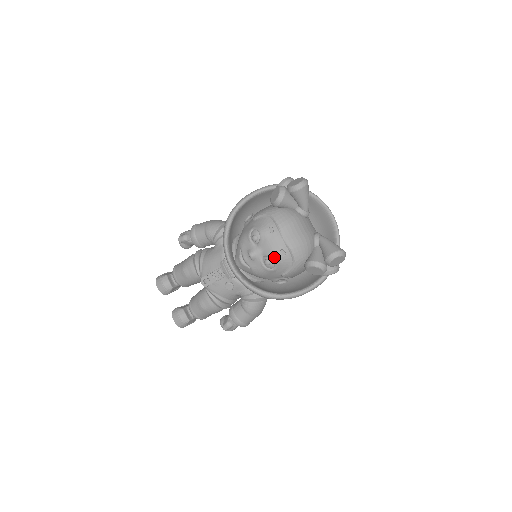
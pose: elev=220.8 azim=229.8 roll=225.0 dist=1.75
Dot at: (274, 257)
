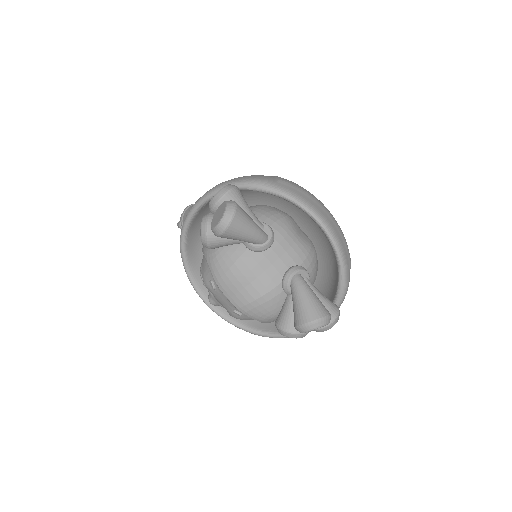
Dot at: (231, 315)
